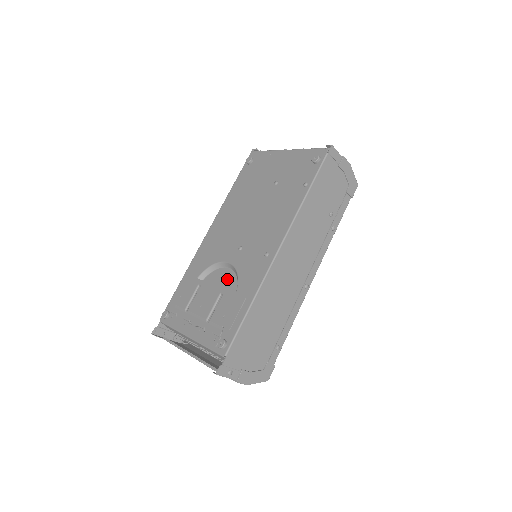
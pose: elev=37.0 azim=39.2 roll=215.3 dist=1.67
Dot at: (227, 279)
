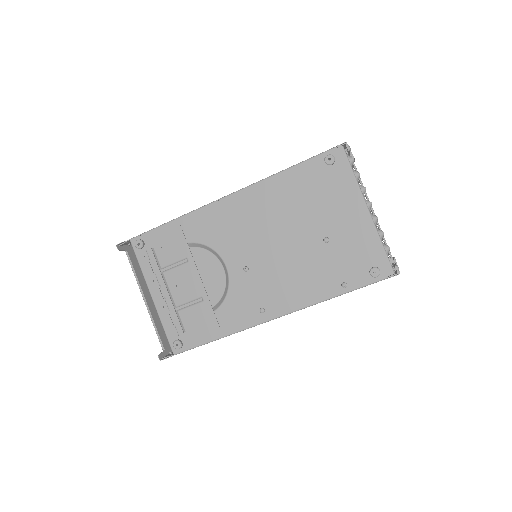
Dot at: (216, 279)
